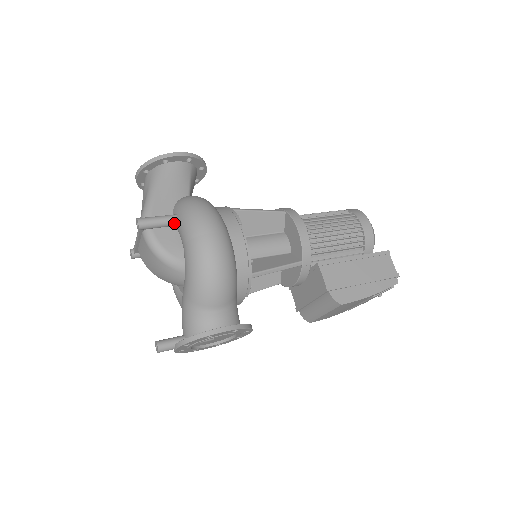
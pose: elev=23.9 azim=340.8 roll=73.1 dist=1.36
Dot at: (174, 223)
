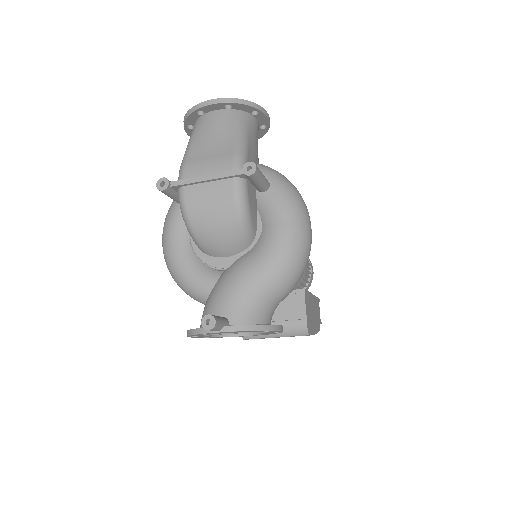
Dot at: (266, 189)
